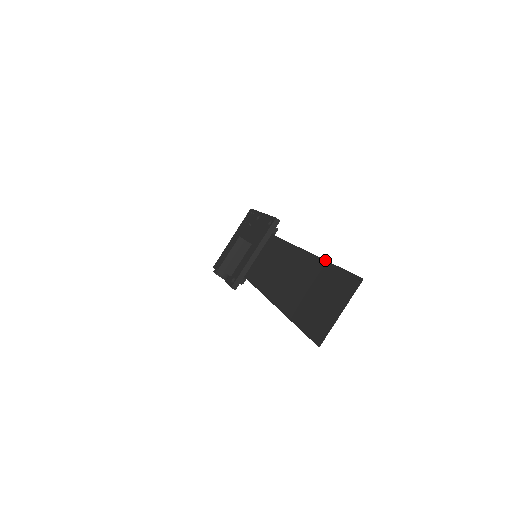
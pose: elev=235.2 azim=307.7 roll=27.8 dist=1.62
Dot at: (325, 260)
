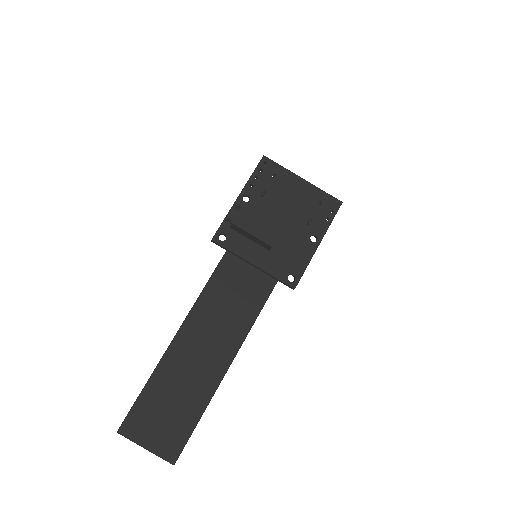
Dot at: occluded
